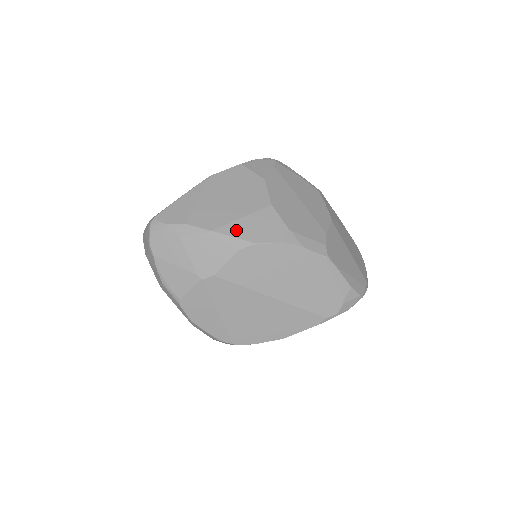
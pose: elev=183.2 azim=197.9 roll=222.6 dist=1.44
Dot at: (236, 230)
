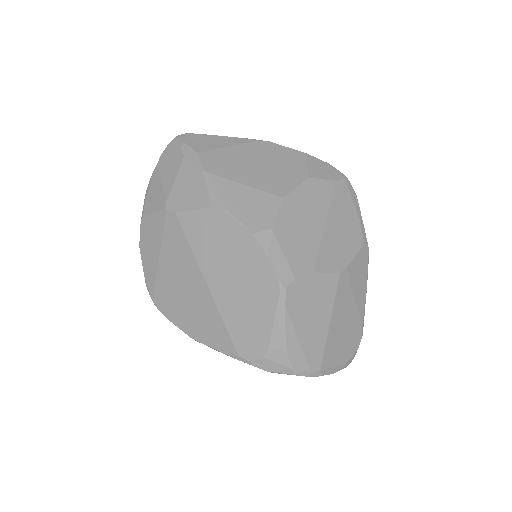
Dot at: (227, 189)
